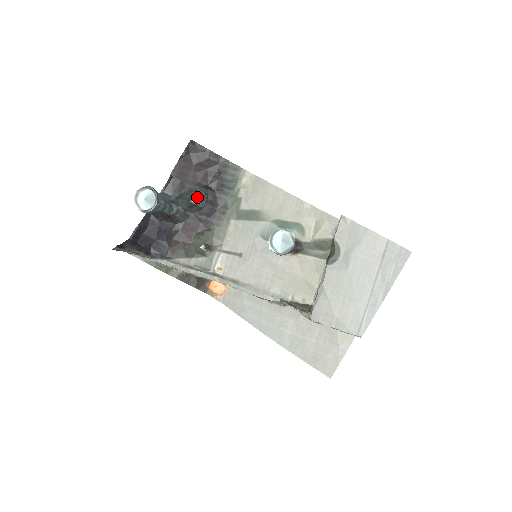
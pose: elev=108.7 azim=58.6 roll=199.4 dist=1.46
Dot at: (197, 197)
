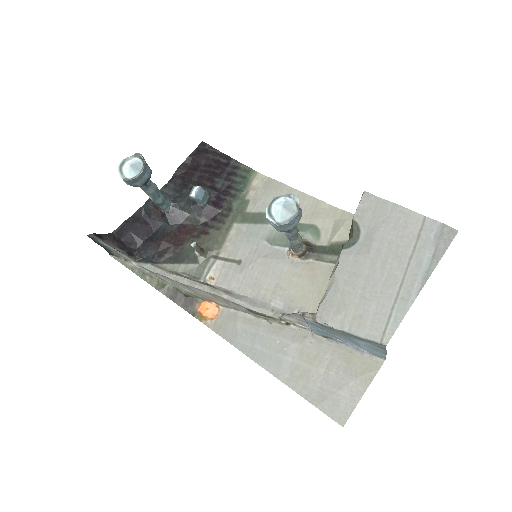
Dot at: (197, 191)
